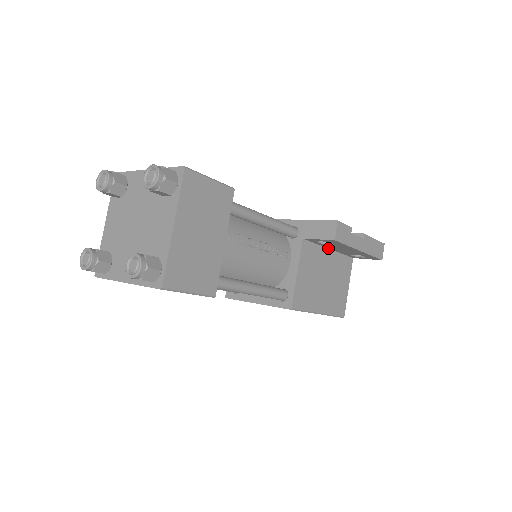
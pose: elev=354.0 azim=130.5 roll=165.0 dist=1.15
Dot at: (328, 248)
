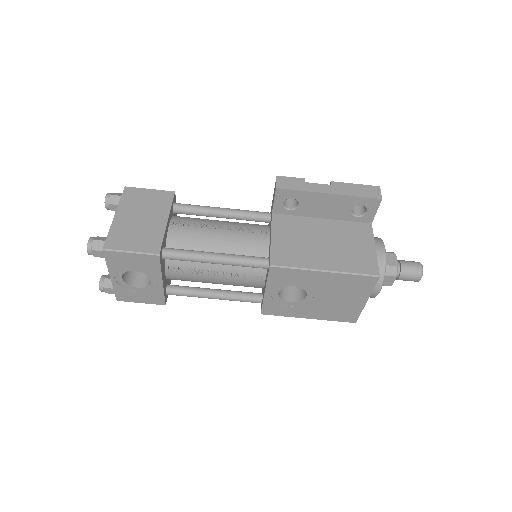
Dot at: (318, 218)
